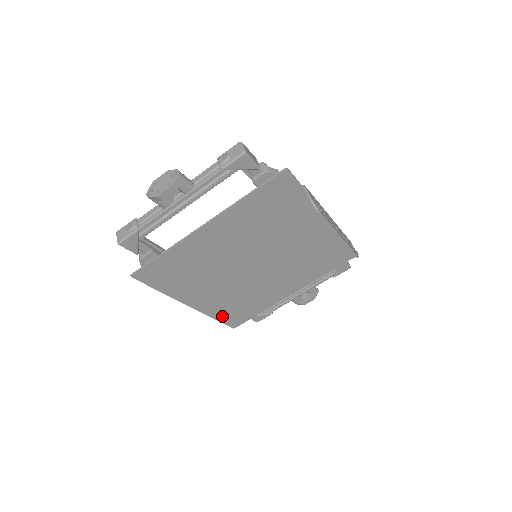
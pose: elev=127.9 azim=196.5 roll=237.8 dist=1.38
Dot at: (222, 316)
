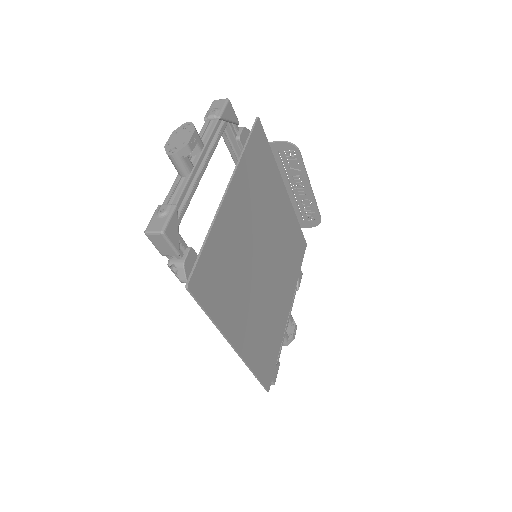
Dot at: (258, 366)
